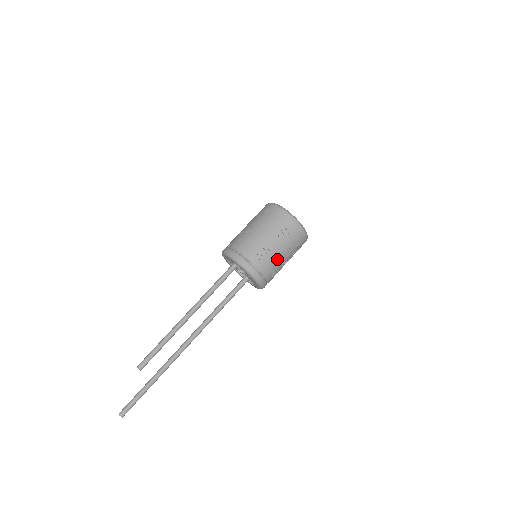
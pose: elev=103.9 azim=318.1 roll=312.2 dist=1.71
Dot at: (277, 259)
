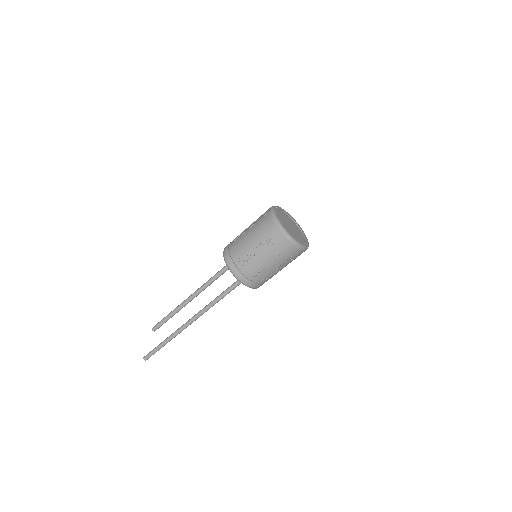
Dot at: (262, 266)
